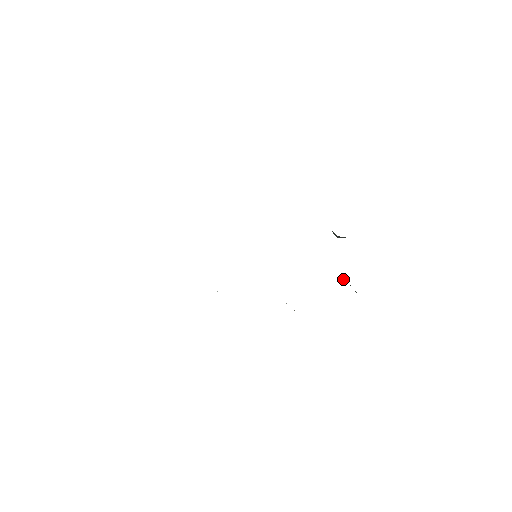
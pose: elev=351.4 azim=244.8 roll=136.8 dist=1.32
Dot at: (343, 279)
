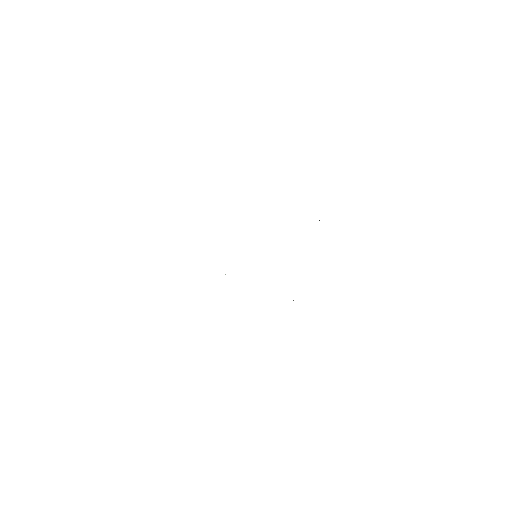
Dot at: occluded
